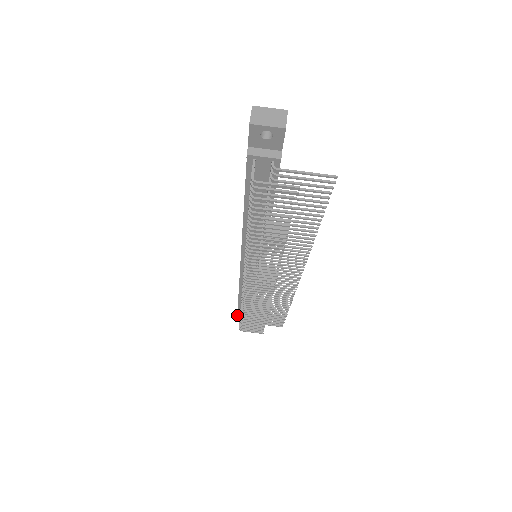
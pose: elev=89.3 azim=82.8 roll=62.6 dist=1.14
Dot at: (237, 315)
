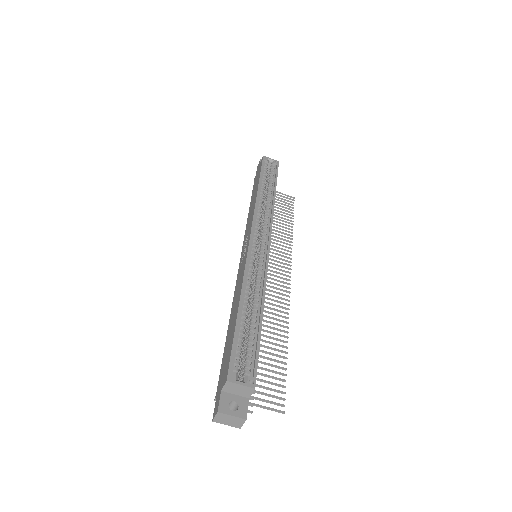
Dot at: occluded
